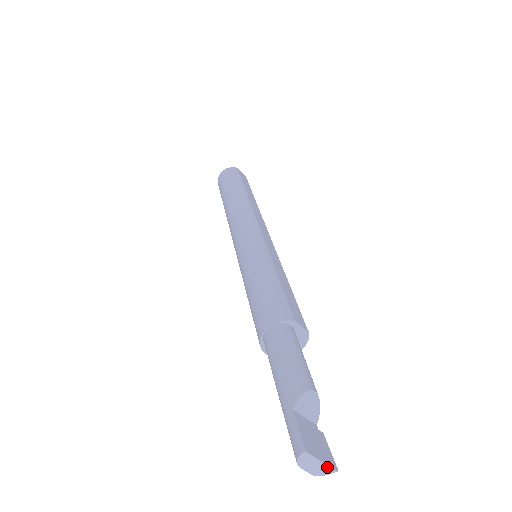
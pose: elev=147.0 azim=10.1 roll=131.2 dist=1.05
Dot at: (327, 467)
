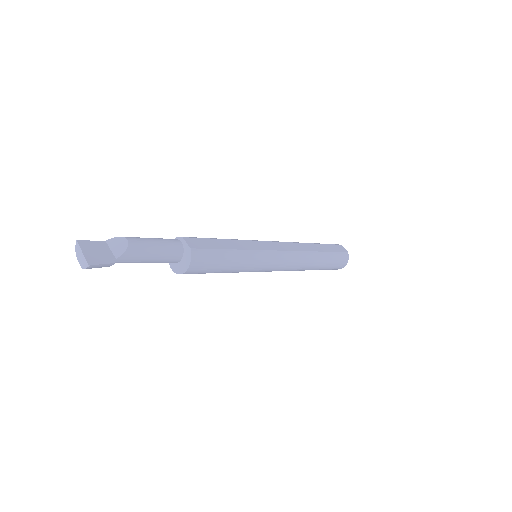
Dot at: (85, 259)
